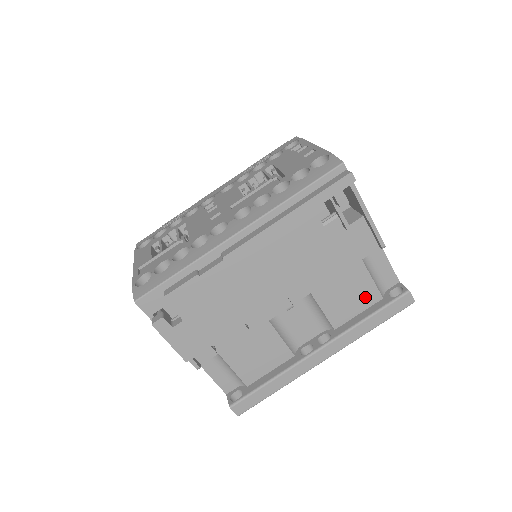
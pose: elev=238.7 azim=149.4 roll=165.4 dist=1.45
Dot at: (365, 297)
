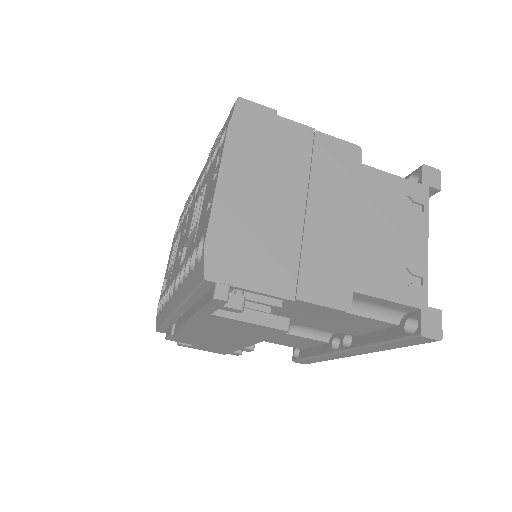
Dot at: (371, 324)
